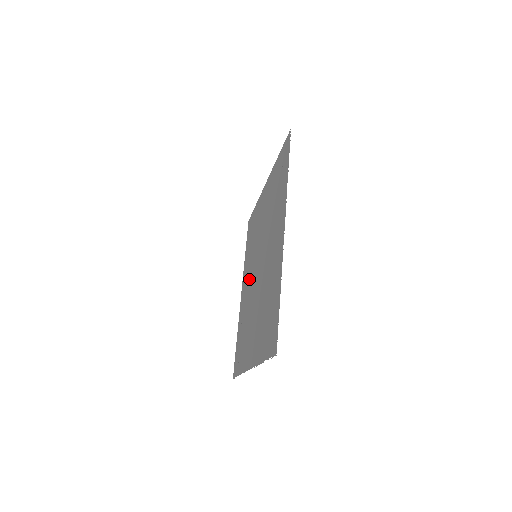
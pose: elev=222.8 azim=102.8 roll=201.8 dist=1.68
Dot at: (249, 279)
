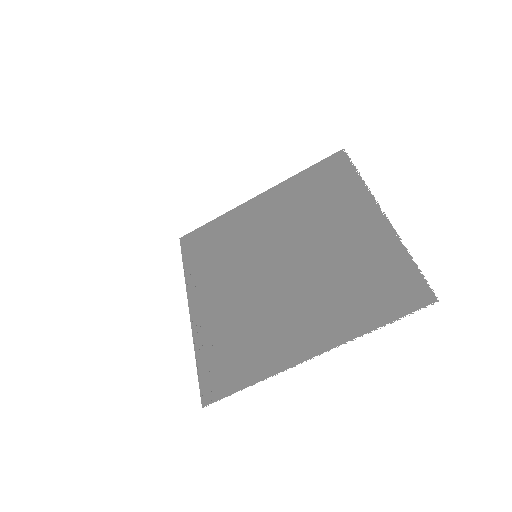
Dot at: (234, 282)
